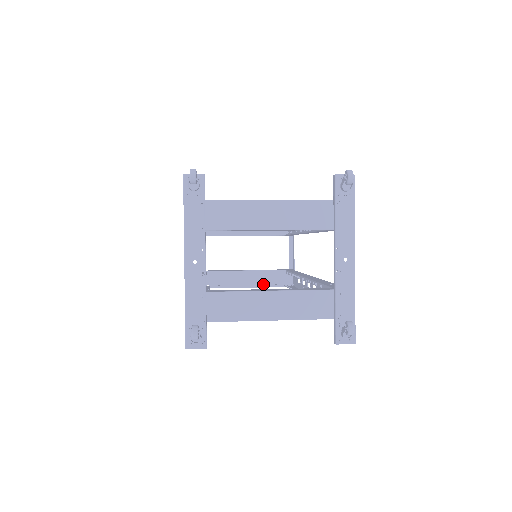
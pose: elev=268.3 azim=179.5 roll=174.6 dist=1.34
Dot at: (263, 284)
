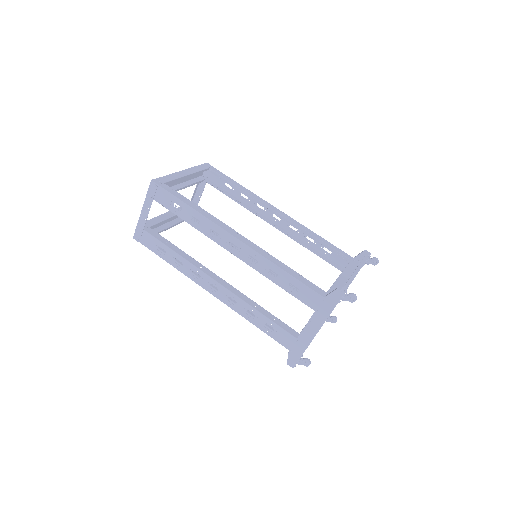
Dot at: (173, 219)
